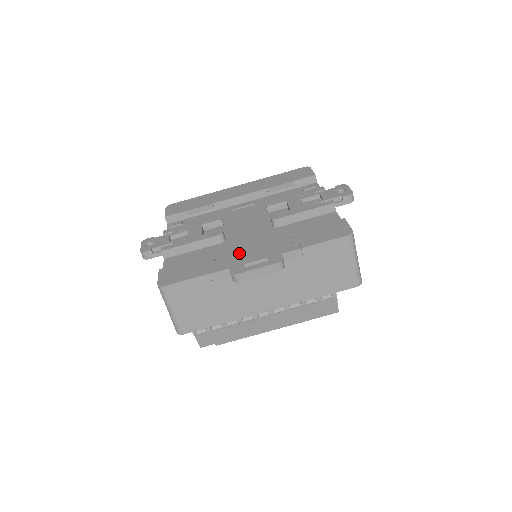
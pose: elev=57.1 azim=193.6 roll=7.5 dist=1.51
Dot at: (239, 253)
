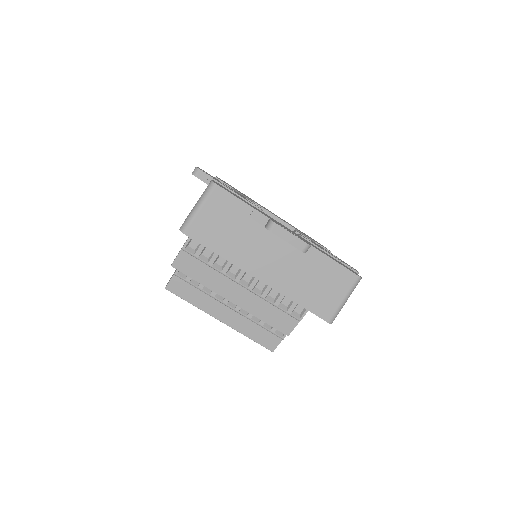
Dot at: occluded
